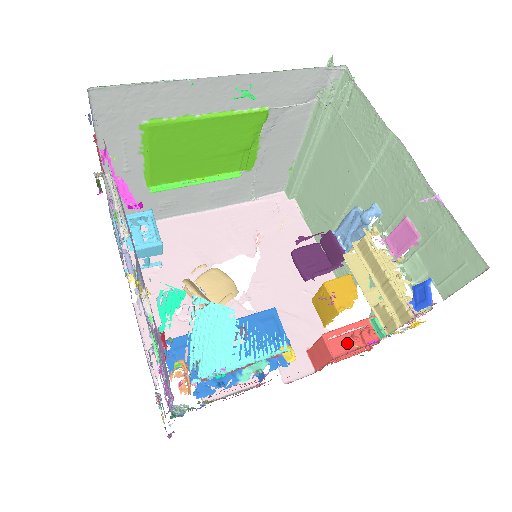
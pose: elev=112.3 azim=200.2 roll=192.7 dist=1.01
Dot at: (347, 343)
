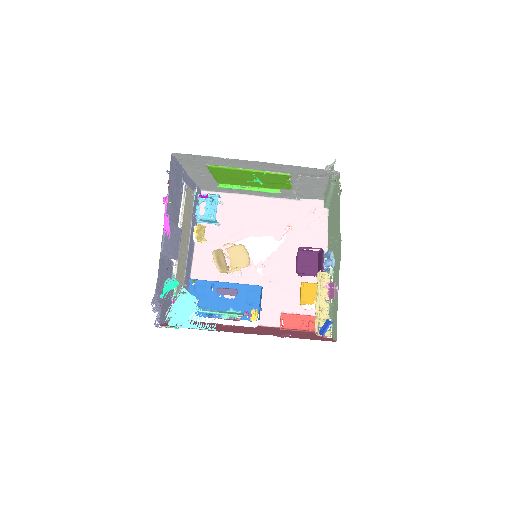
Dot at: (298, 323)
